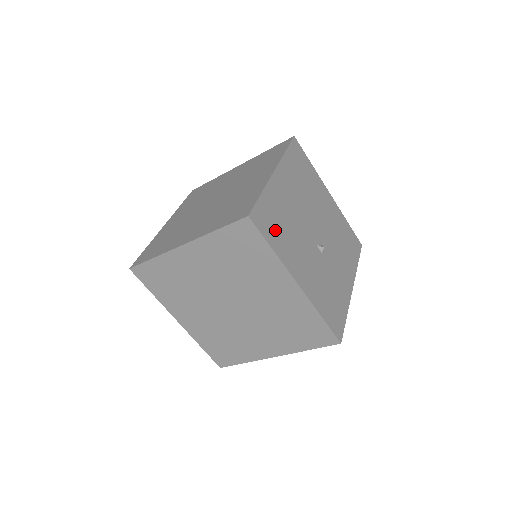
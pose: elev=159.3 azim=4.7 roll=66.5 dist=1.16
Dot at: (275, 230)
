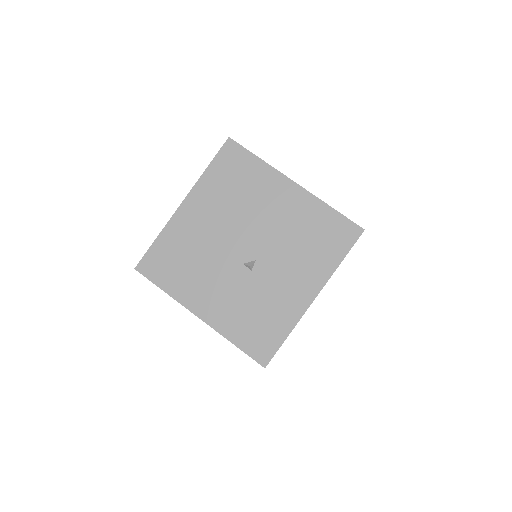
Dot at: (171, 270)
